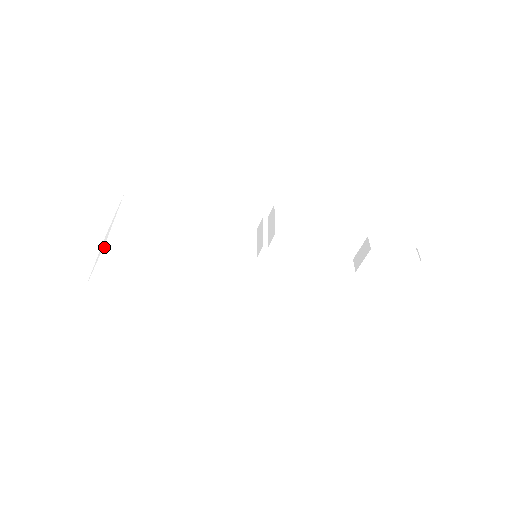
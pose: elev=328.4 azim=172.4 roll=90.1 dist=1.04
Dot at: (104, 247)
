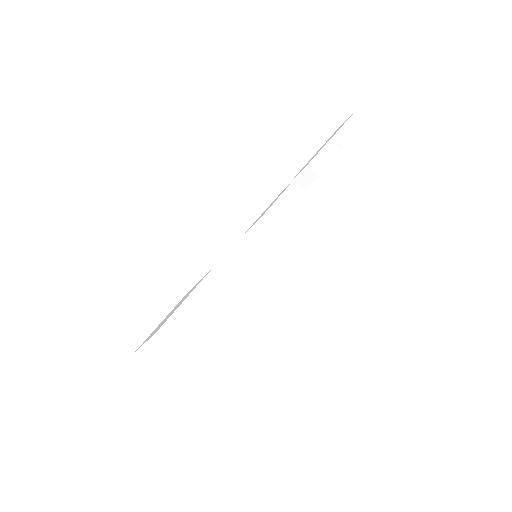
Dot at: (212, 386)
